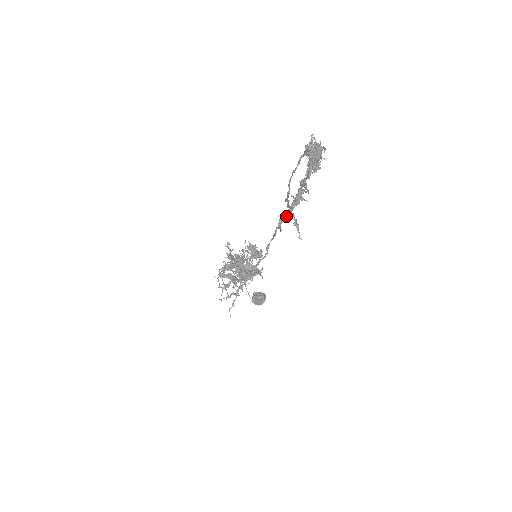
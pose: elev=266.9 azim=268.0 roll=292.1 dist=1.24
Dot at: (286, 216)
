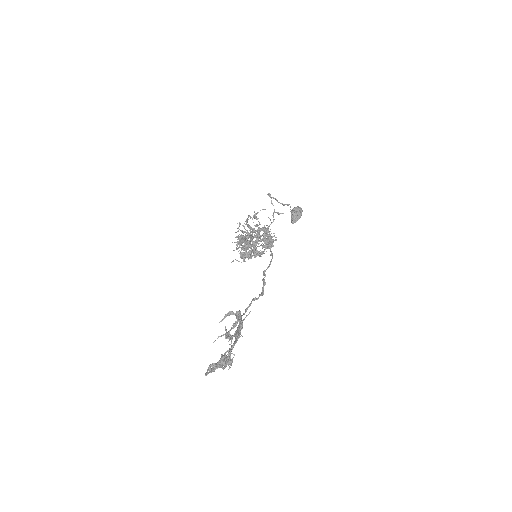
Dot at: (235, 315)
